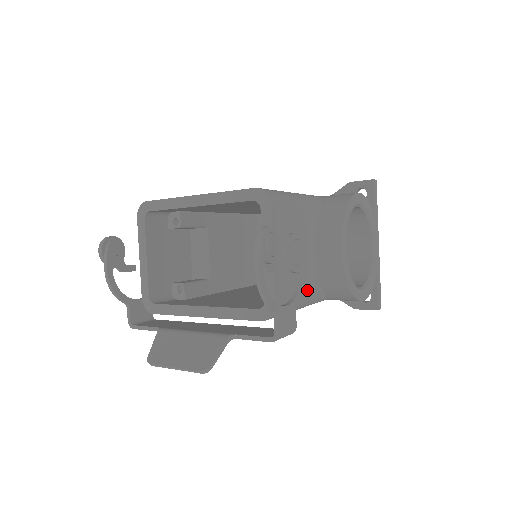
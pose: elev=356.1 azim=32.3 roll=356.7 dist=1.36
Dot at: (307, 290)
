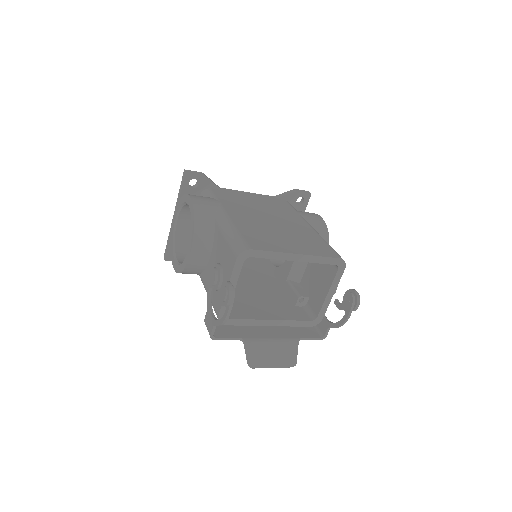
Dot at: occluded
